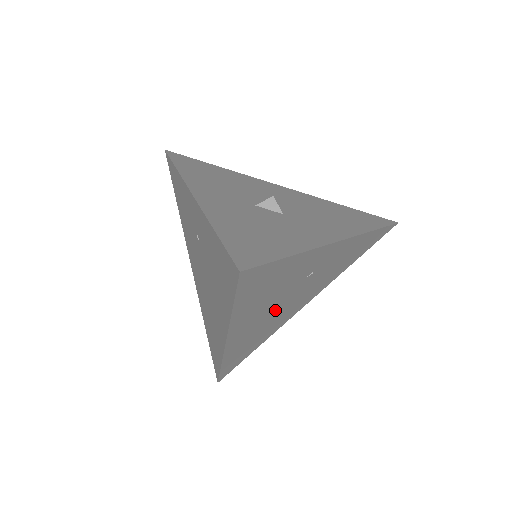
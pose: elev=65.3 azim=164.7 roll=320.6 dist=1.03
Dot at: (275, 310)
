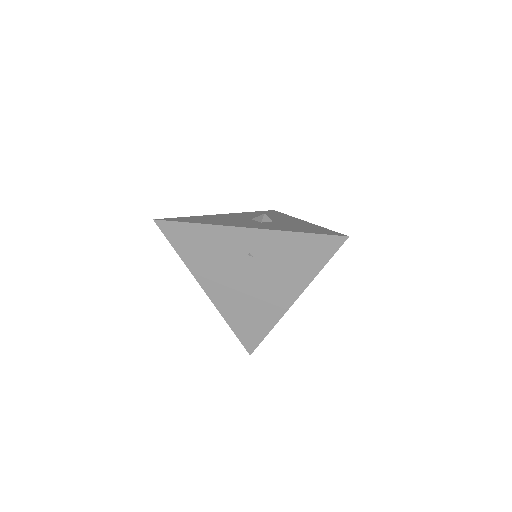
Dot at: occluded
